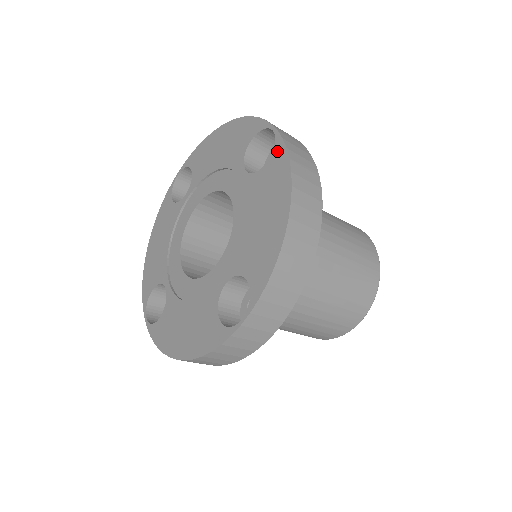
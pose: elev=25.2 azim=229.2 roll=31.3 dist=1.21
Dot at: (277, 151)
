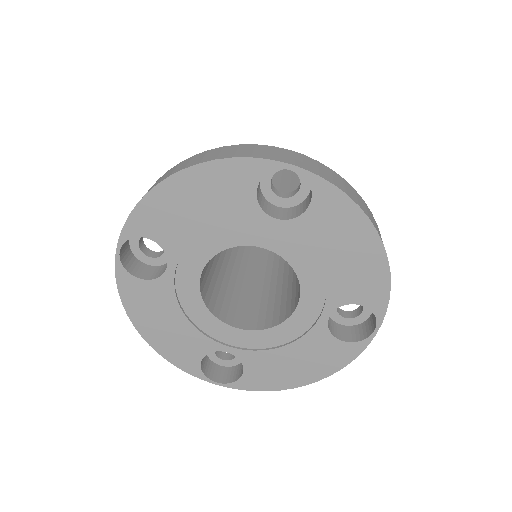
Dot at: (320, 190)
